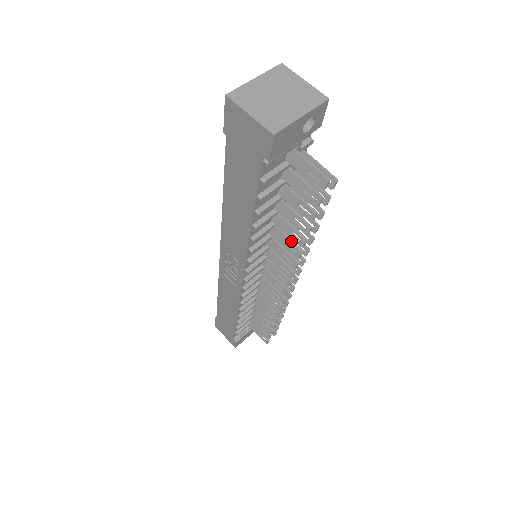
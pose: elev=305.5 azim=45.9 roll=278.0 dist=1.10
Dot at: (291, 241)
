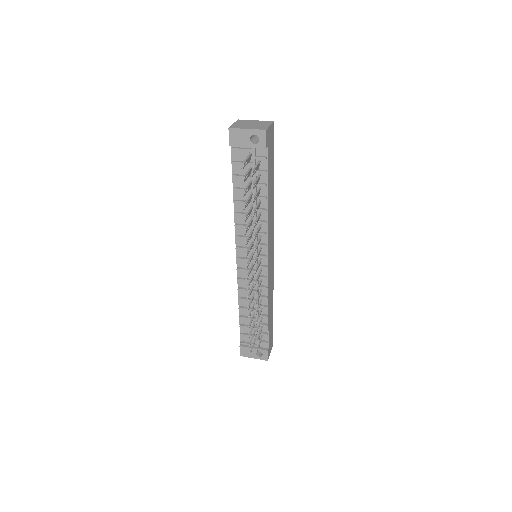
Dot at: (249, 224)
